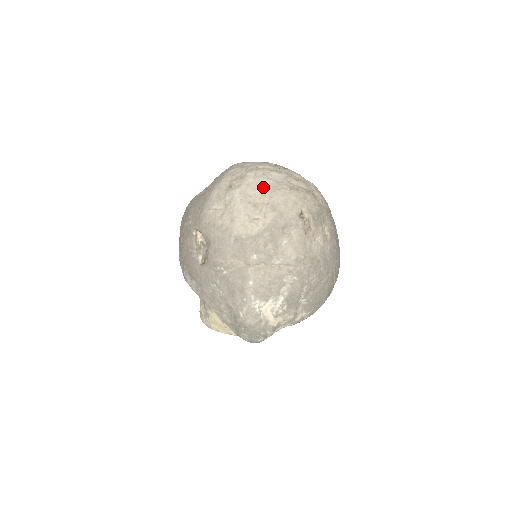
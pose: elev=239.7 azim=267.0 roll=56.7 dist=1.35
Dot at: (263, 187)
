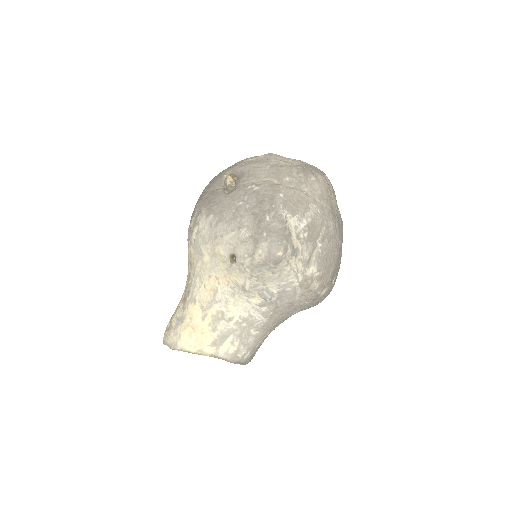
Dot at: (292, 159)
